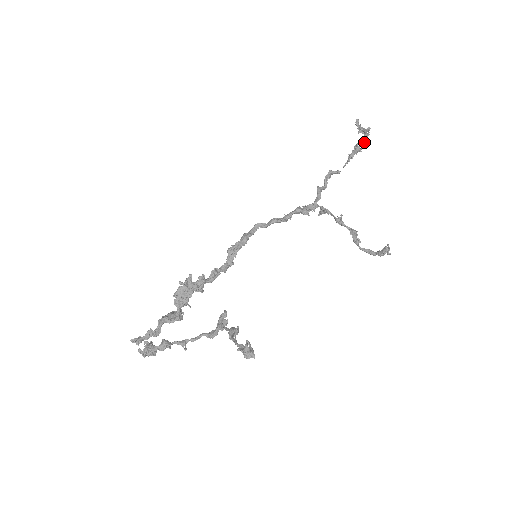
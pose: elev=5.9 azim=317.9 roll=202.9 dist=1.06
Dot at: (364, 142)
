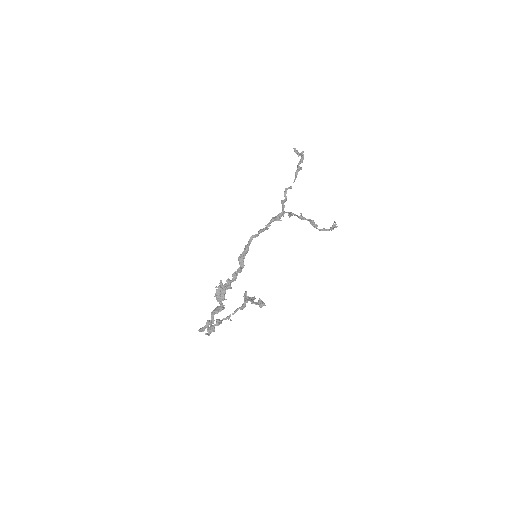
Dot at: (302, 162)
